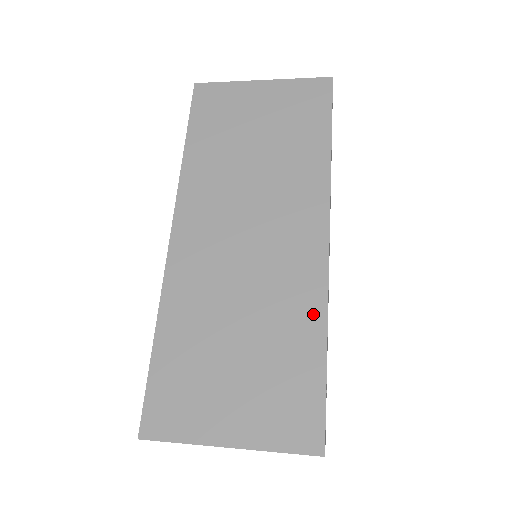
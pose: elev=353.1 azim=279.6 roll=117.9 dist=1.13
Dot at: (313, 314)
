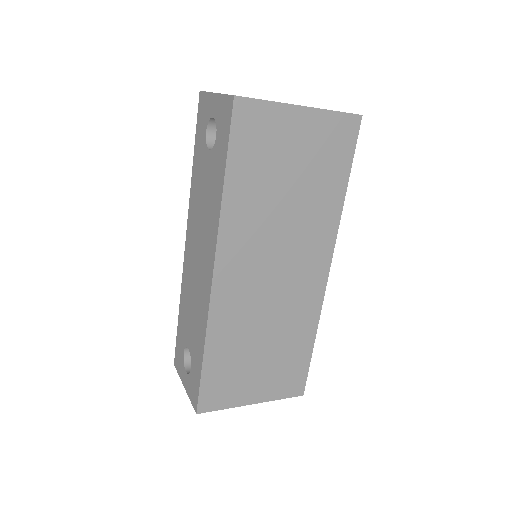
Dot at: (310, 324)
